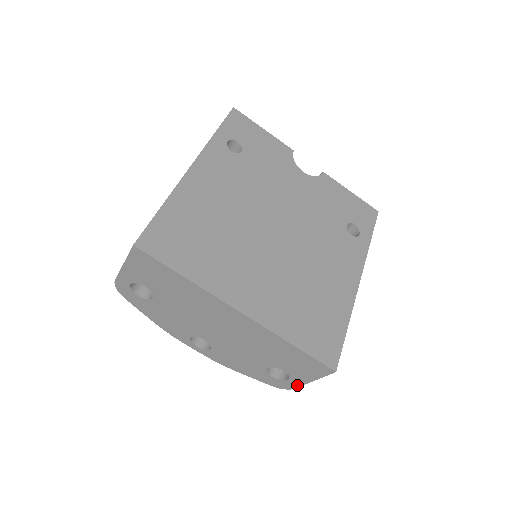
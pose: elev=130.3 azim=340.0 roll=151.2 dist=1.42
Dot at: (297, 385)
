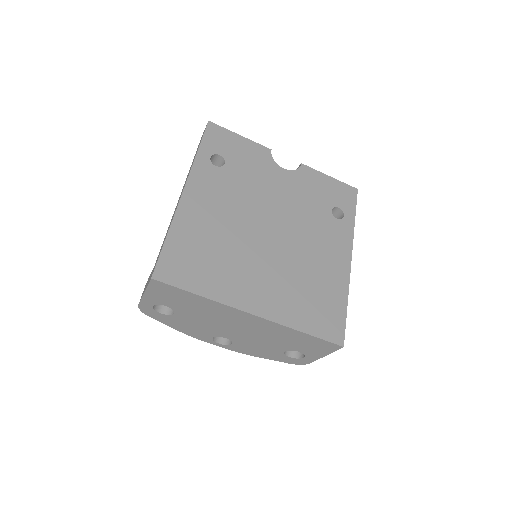
Dot at: (312, 360)
